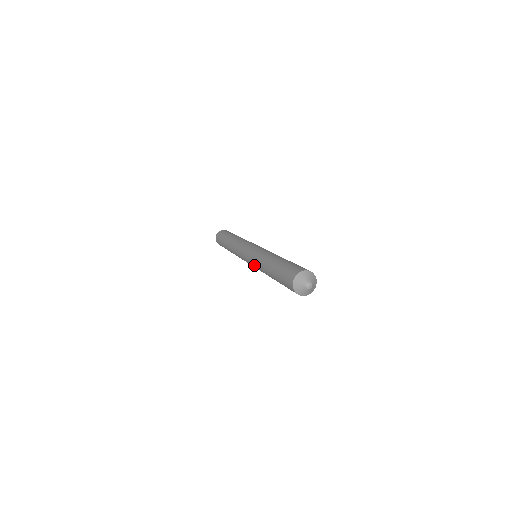
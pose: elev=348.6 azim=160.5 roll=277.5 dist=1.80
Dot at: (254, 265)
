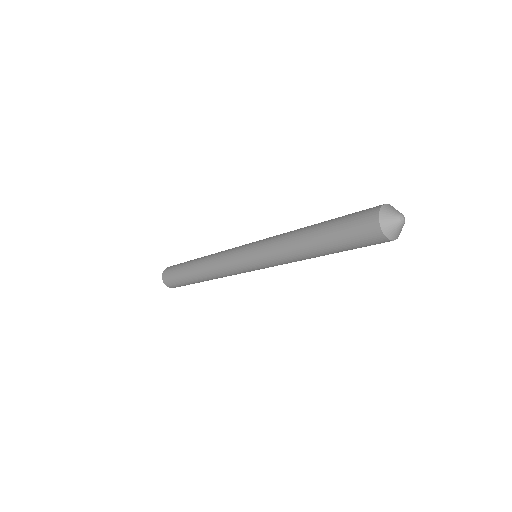
Dot at: (274, 265)
